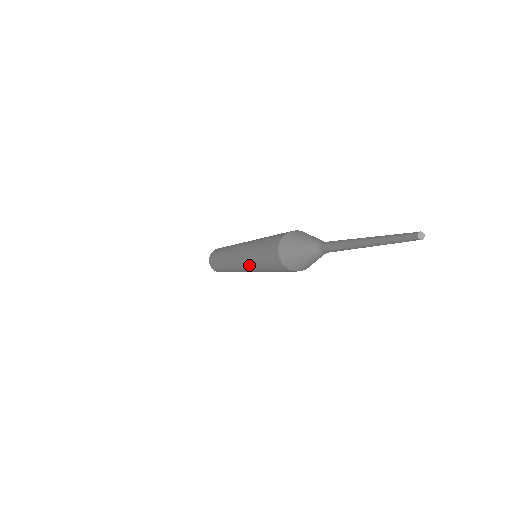
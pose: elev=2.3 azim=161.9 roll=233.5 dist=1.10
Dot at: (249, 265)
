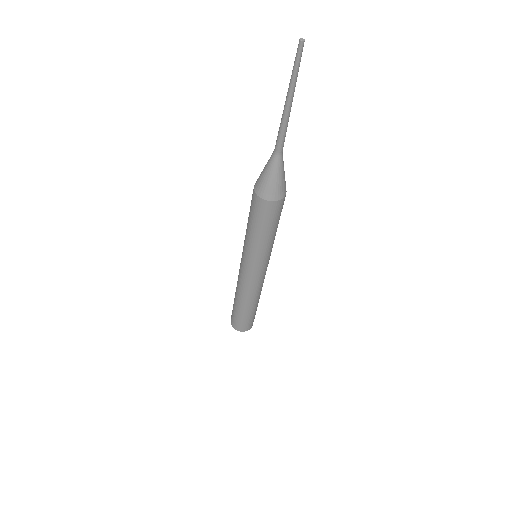
Dot at: (257, 257)
